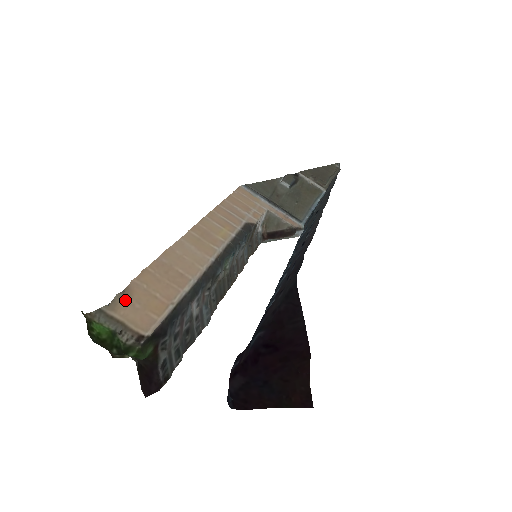
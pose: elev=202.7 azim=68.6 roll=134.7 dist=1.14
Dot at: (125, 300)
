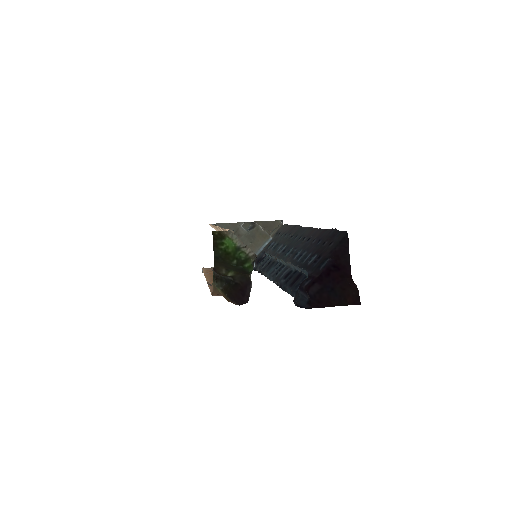
Dot at: occluded
